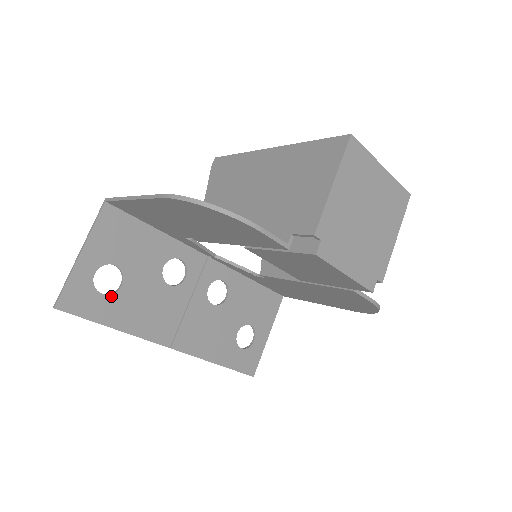
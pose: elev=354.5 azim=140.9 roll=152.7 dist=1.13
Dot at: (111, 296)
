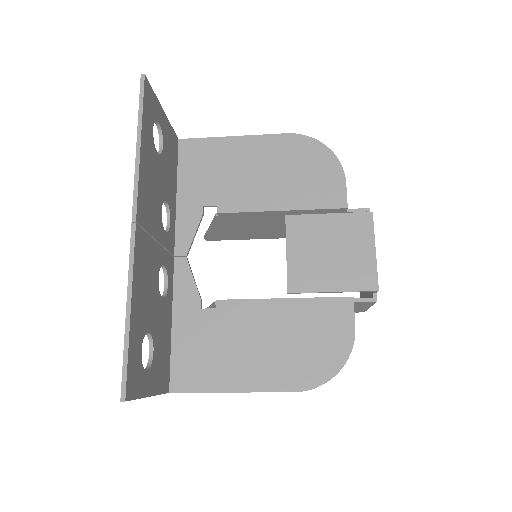
Dot at: (153, 139)
